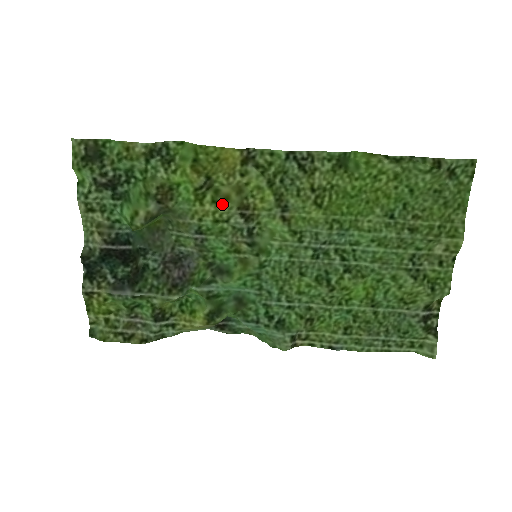
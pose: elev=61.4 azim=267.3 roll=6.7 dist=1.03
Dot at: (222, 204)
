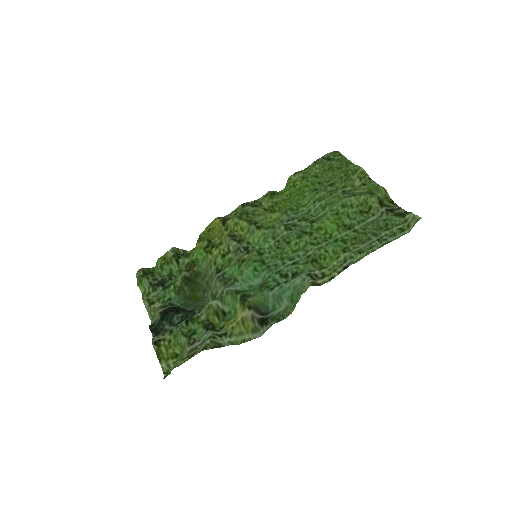
Dot at: (221, 244)
